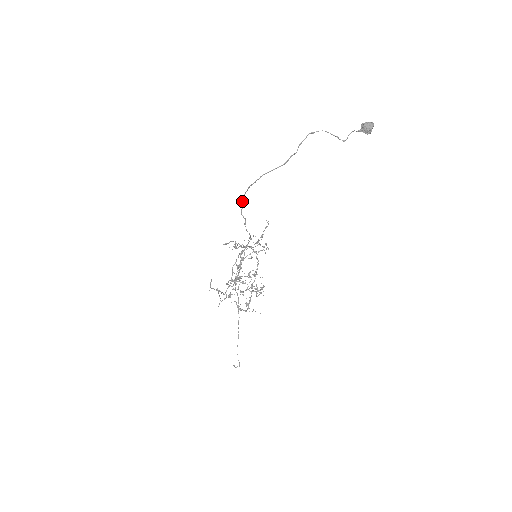
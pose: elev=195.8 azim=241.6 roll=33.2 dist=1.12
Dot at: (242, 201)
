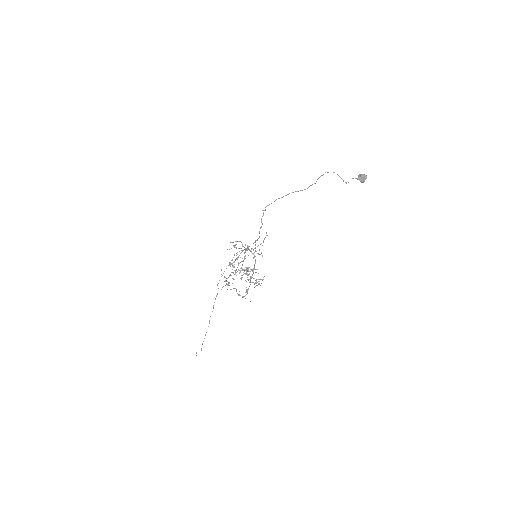
Dot at: occluded
